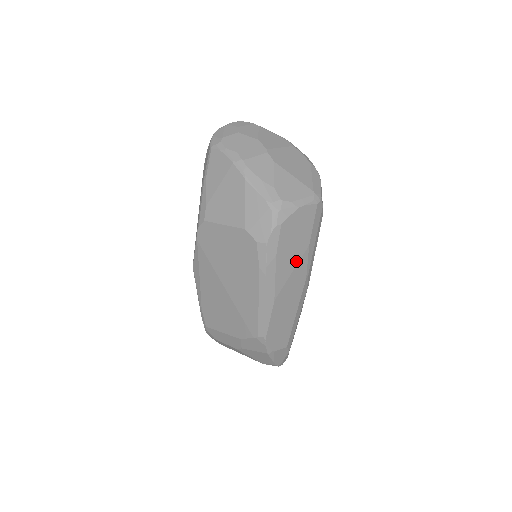
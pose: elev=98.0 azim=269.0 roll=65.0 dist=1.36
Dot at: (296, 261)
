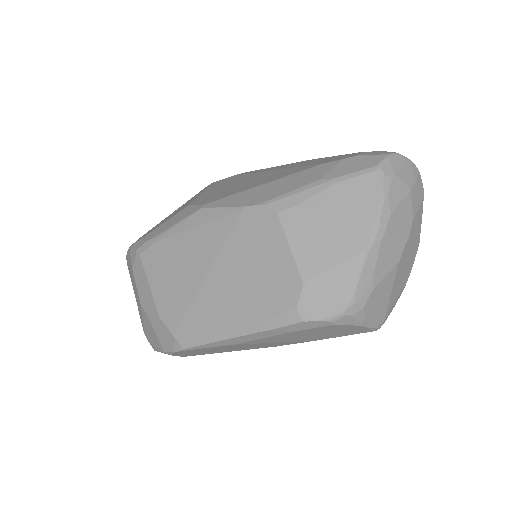
Dot at: (293, 340)
